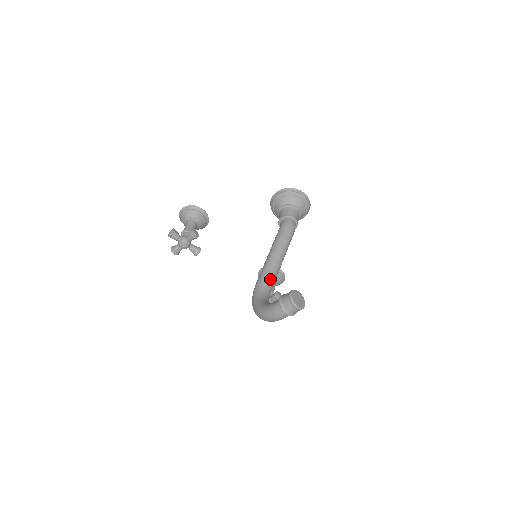
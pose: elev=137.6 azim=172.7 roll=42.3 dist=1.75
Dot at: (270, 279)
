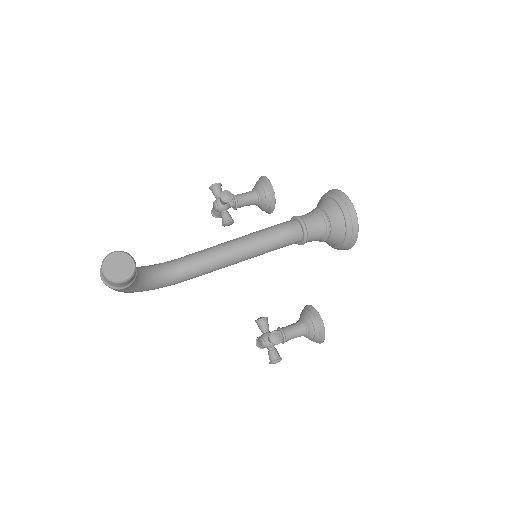
Dot at: (192, 262)
